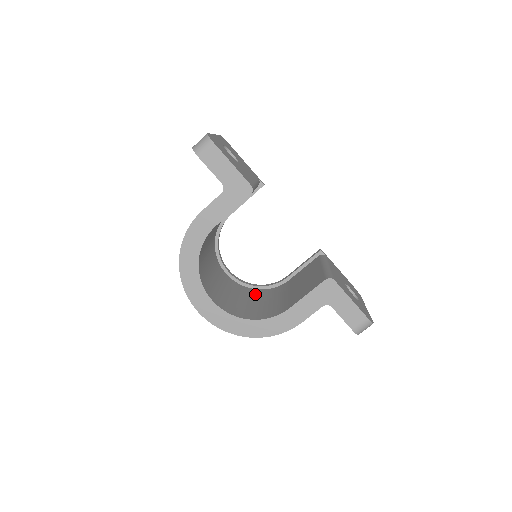
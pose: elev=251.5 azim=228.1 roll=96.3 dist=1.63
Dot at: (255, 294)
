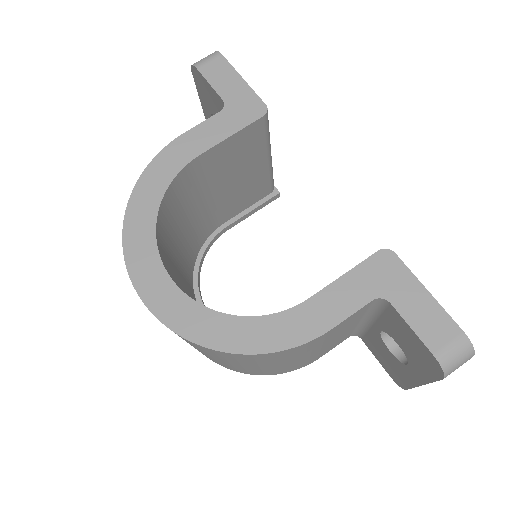
Dot at: occluded
